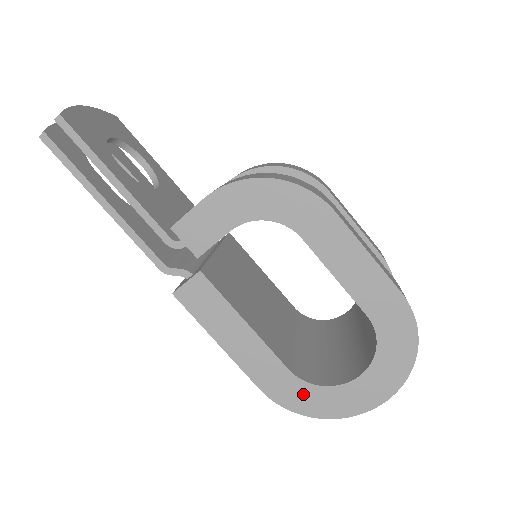
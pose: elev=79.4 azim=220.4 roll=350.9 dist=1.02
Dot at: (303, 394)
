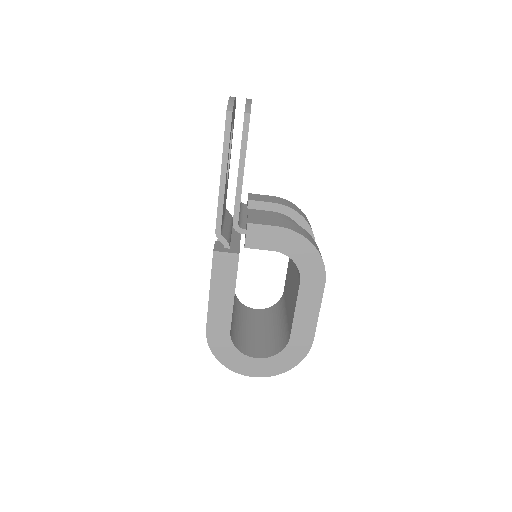
Dot at: (225, 346)
